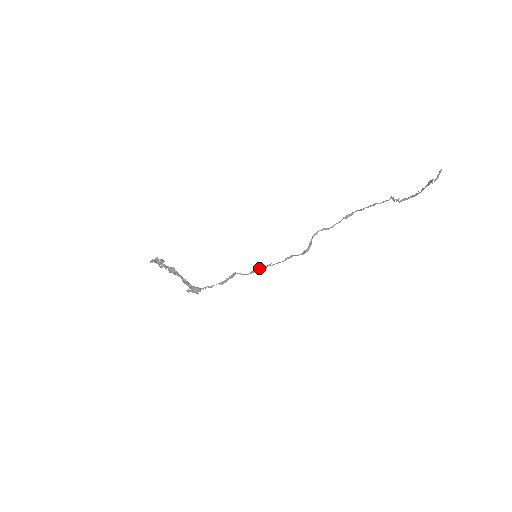
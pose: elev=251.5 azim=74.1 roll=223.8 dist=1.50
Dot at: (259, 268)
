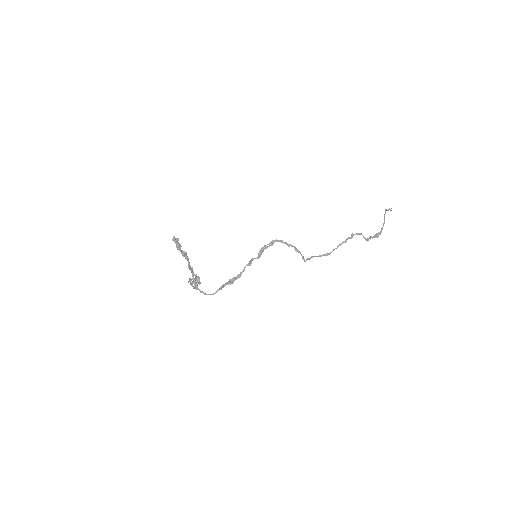
Dot at: (257, 258)
